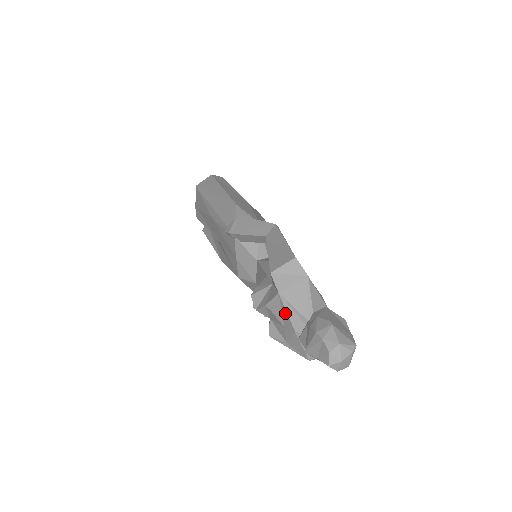
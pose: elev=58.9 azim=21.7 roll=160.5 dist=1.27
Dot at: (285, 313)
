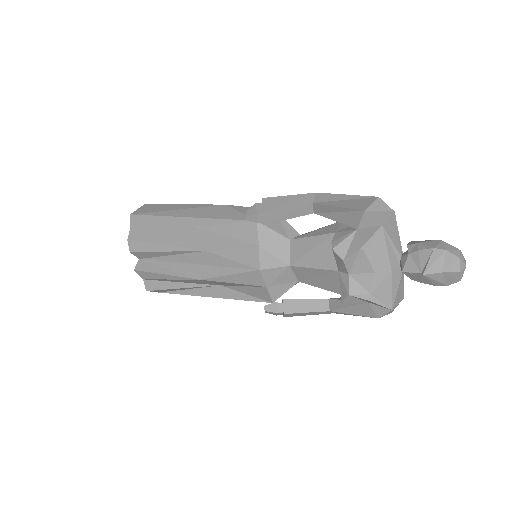
Dot at: (383, 250)
